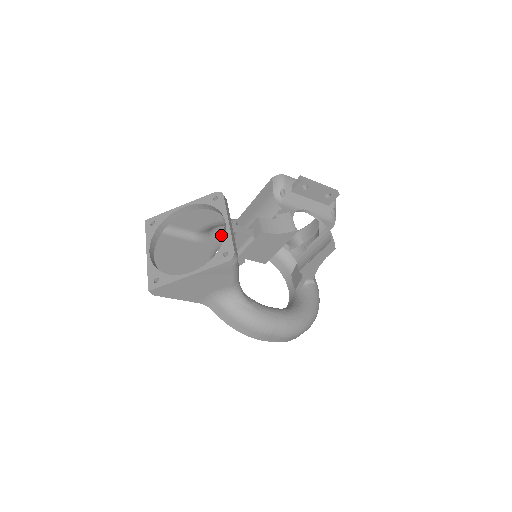
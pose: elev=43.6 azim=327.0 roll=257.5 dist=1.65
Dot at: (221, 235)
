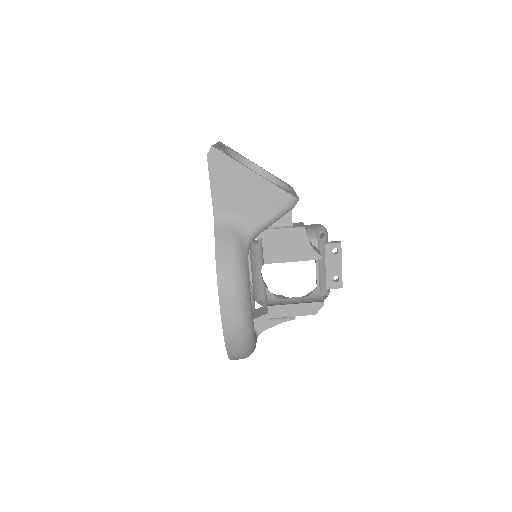
Dot at: occluded
